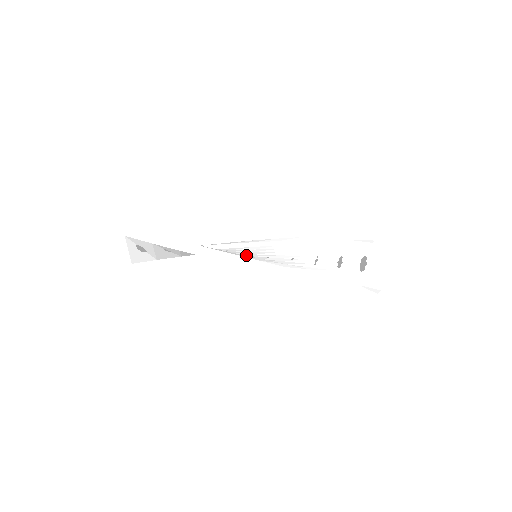
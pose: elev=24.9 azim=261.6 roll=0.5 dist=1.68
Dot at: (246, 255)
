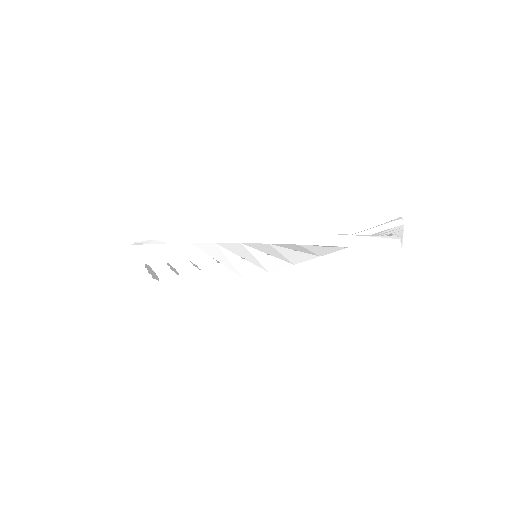
Dot at: (247, 259)
